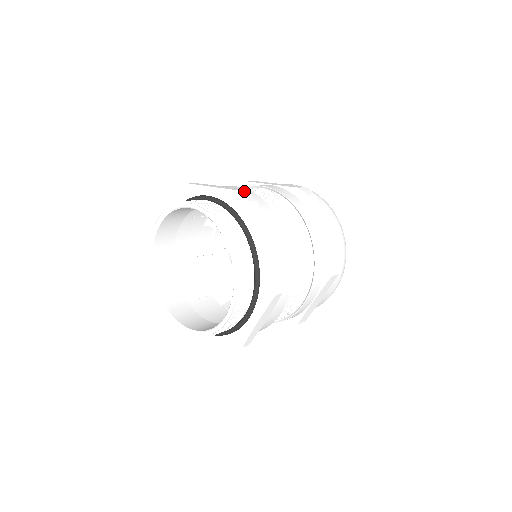
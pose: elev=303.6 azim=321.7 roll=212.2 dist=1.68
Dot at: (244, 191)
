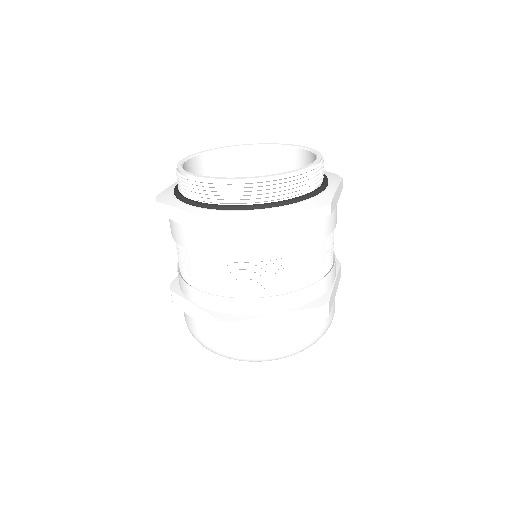
Dot at: occluded
